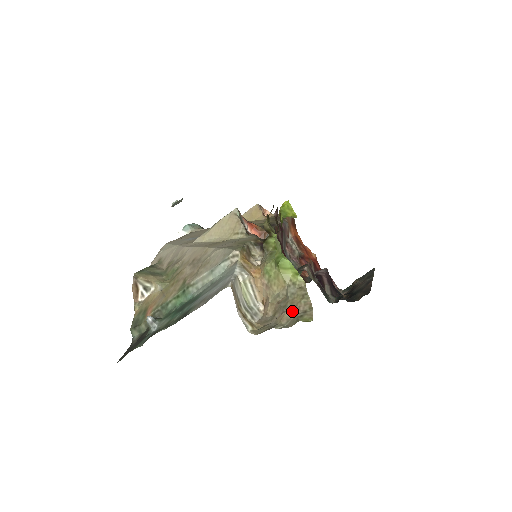
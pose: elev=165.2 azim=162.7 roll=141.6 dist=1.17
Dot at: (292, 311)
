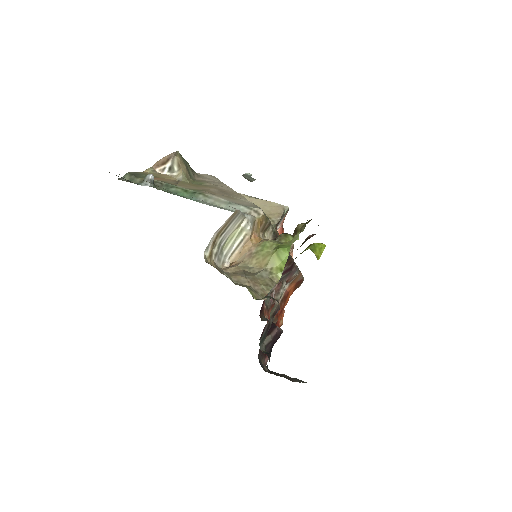
Dot at: (248, 281)
